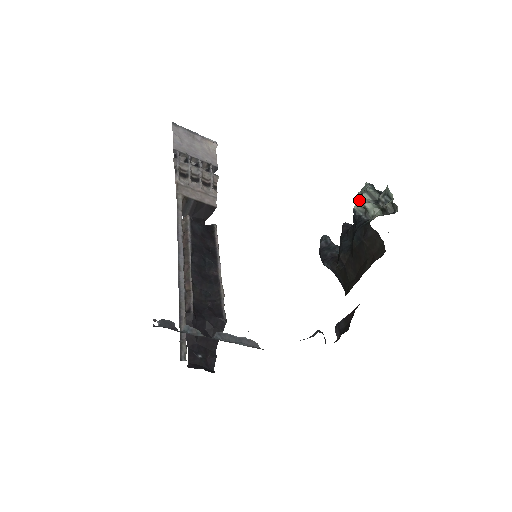
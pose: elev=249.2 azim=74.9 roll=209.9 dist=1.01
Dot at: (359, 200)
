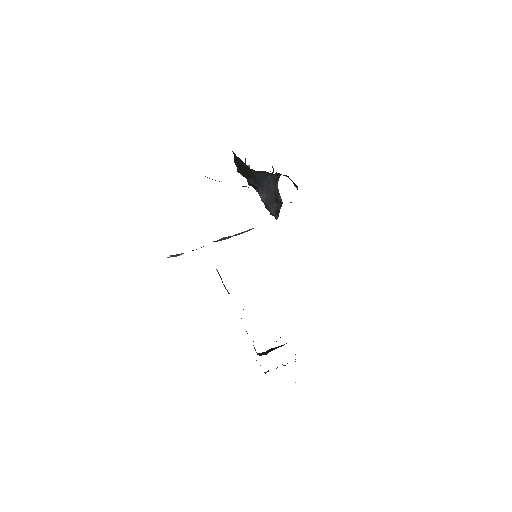
Dot at: occluded
